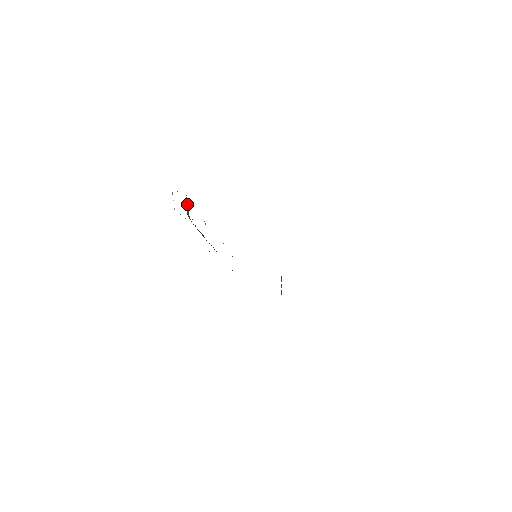
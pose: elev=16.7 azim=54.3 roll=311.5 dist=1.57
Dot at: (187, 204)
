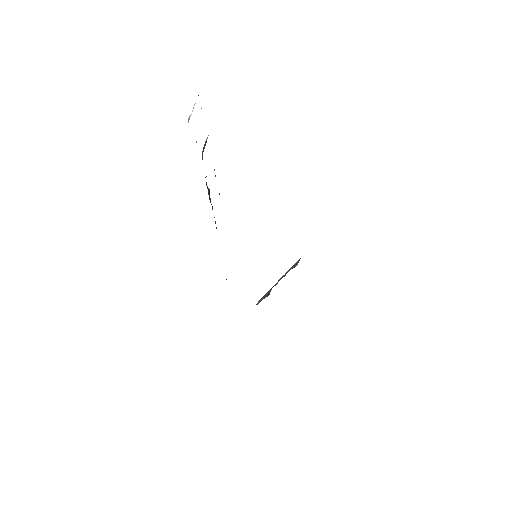
Dot at: (207, 138)
